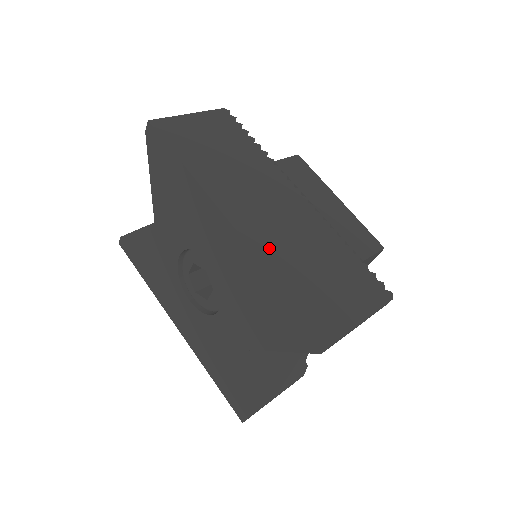
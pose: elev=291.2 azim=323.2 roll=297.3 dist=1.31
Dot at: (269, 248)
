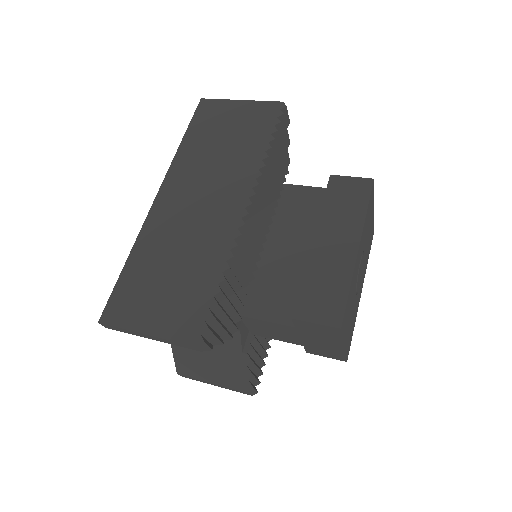
Dot at: (156, 231)
